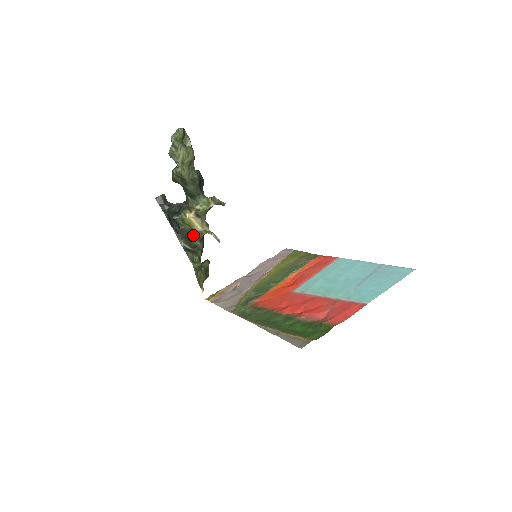
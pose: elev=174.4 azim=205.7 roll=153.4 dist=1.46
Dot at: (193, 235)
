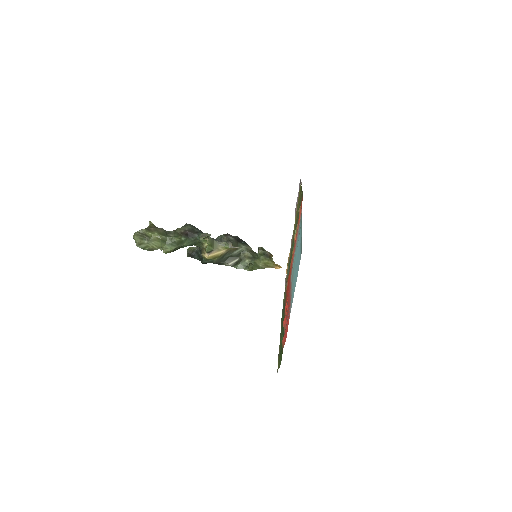
Dot at: (228, 254)
